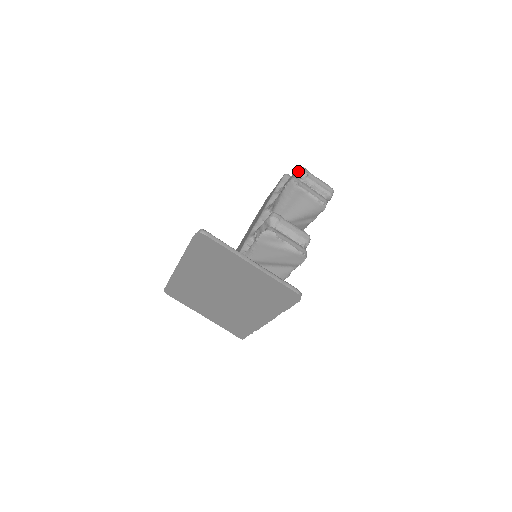
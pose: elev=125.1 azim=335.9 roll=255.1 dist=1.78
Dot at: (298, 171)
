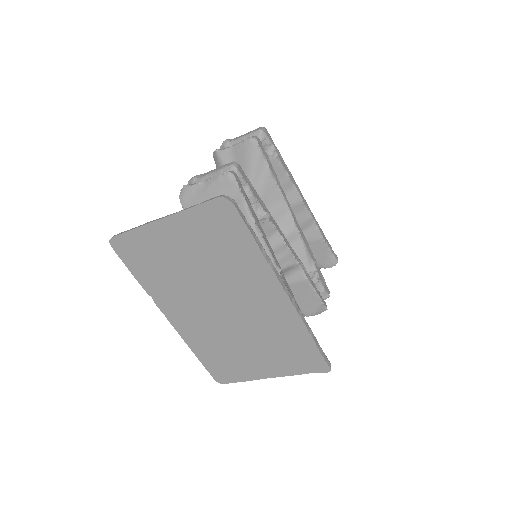
Dot at: (220, 147)
